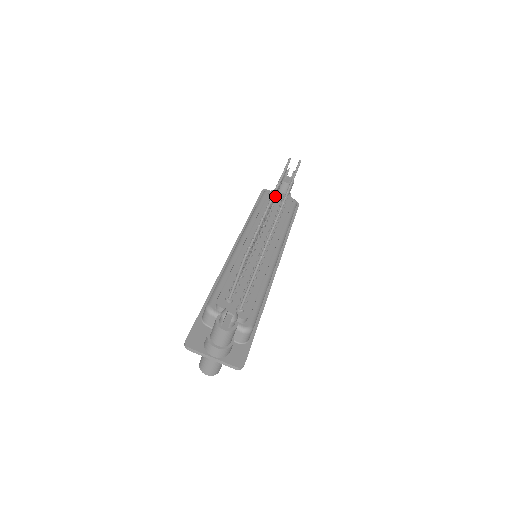
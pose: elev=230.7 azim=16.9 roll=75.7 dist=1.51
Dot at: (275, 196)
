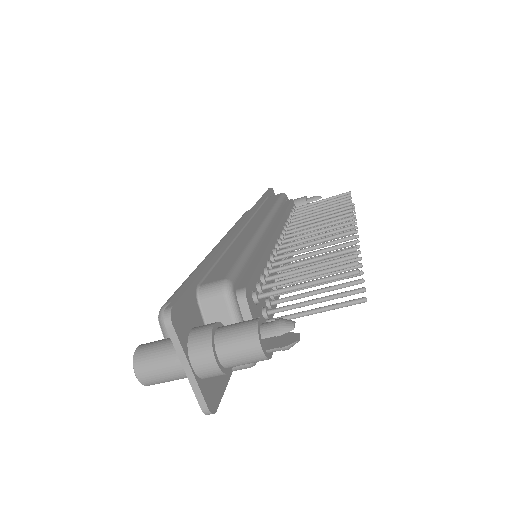
Dot at: (313, 212)
